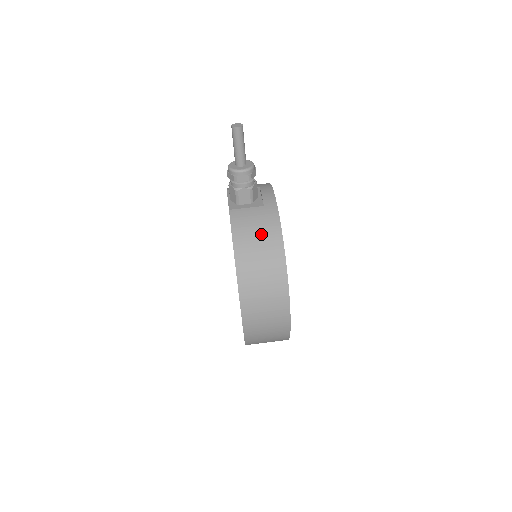
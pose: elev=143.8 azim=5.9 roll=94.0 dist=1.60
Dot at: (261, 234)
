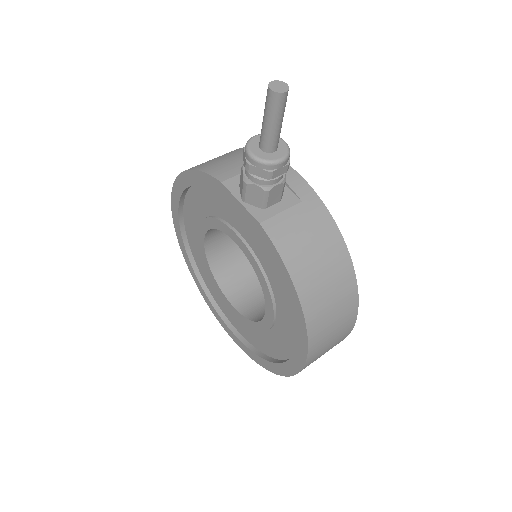
Dot at: (320, 249)
